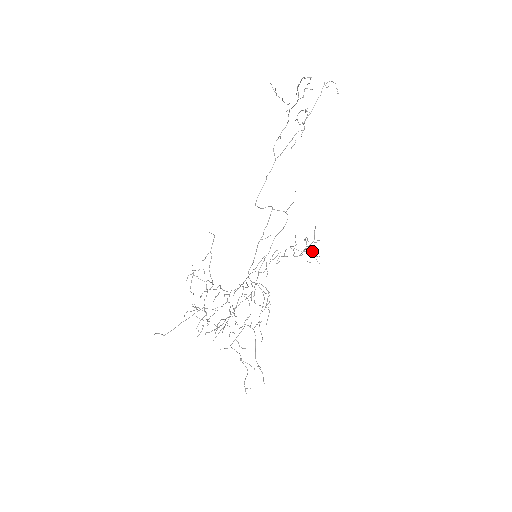
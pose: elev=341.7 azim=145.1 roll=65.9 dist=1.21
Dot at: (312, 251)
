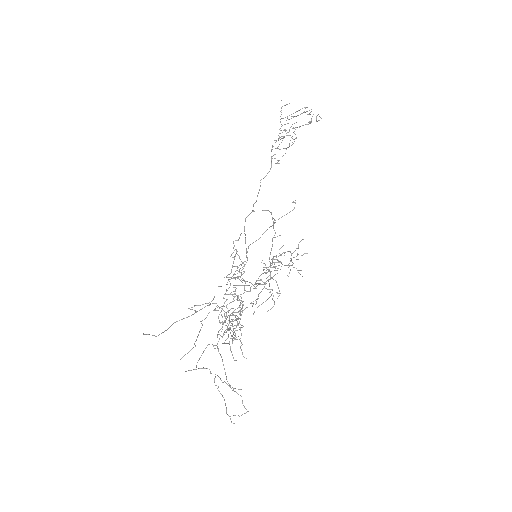
Dot at: (291, 265)
